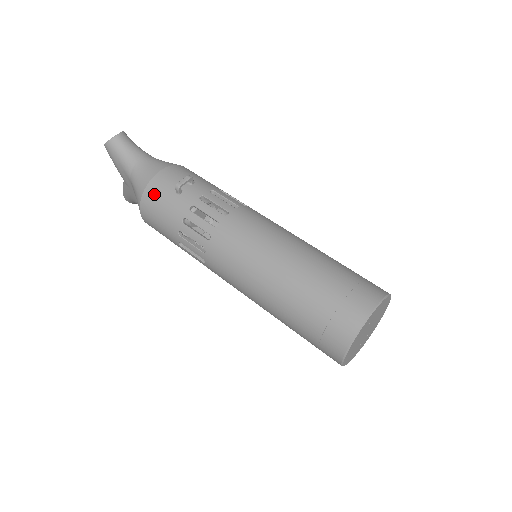
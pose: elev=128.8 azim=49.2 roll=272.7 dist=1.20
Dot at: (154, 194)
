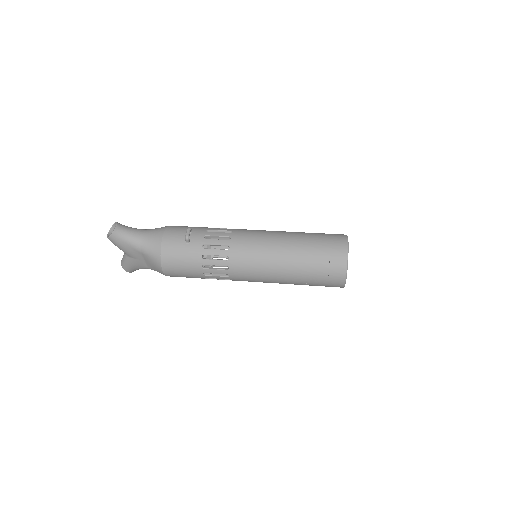
Dot at: (170, 251)
